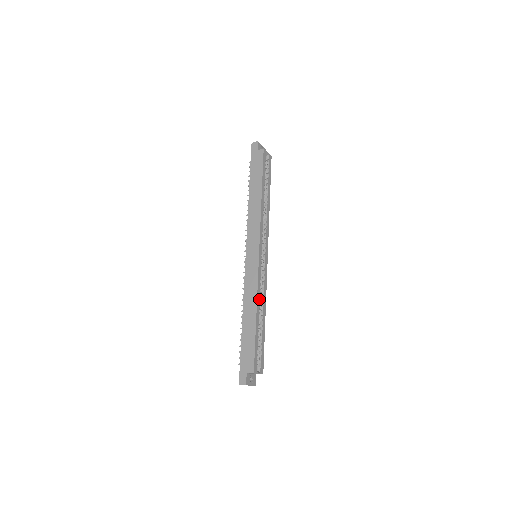
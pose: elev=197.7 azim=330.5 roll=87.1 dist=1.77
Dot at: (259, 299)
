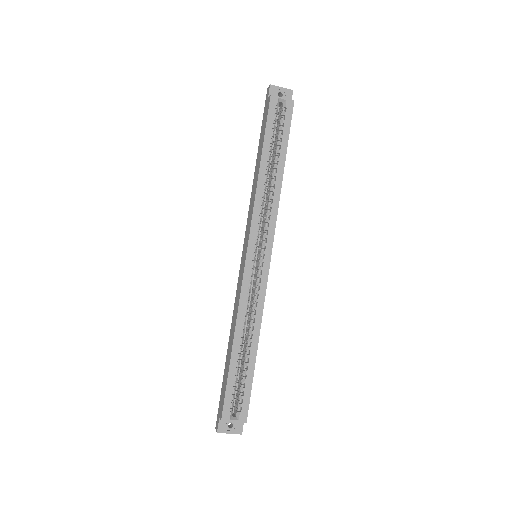
Dot at: (243, 319)
